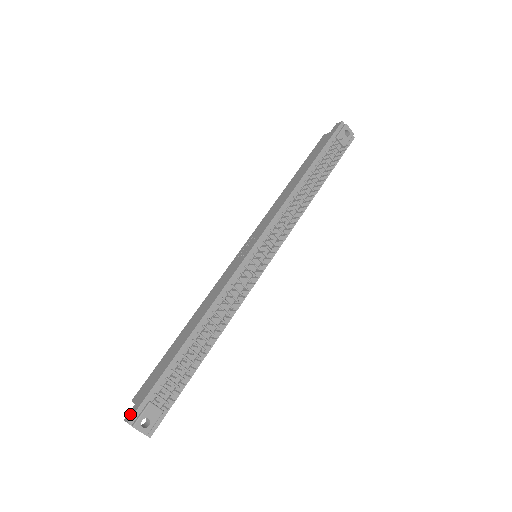
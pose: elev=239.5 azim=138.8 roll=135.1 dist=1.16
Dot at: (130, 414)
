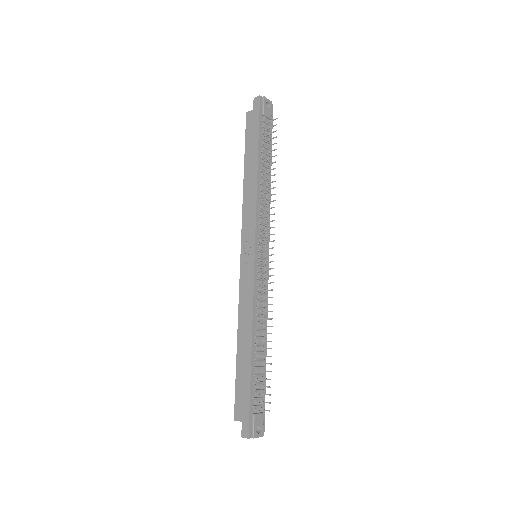
Dot at: (245, 431)
